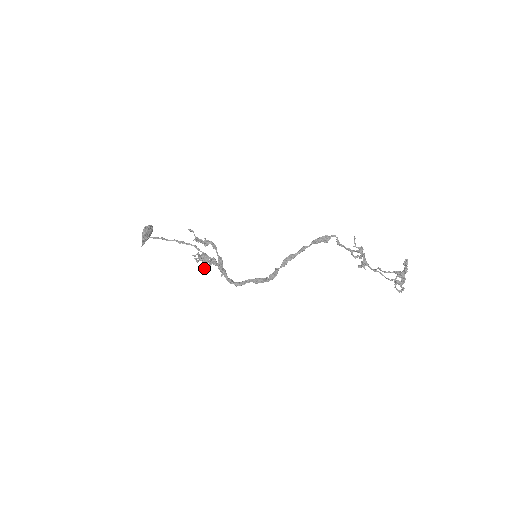
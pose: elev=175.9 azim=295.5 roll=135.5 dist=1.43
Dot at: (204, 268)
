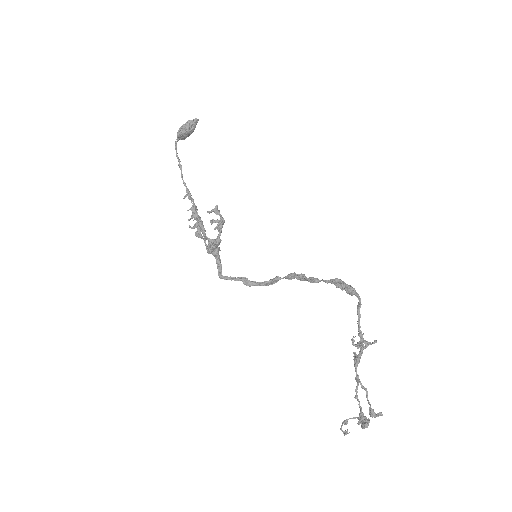
Dot at: (214, 222)
